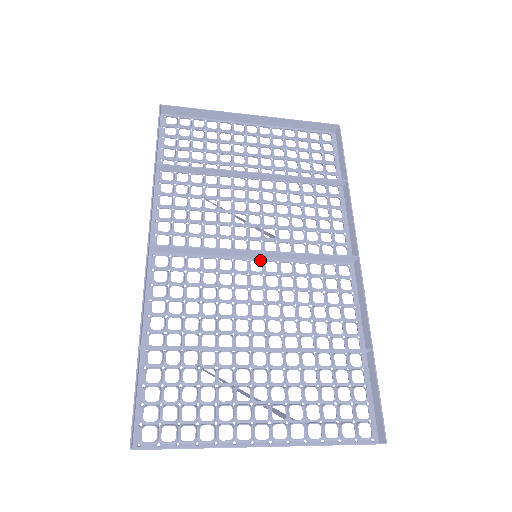
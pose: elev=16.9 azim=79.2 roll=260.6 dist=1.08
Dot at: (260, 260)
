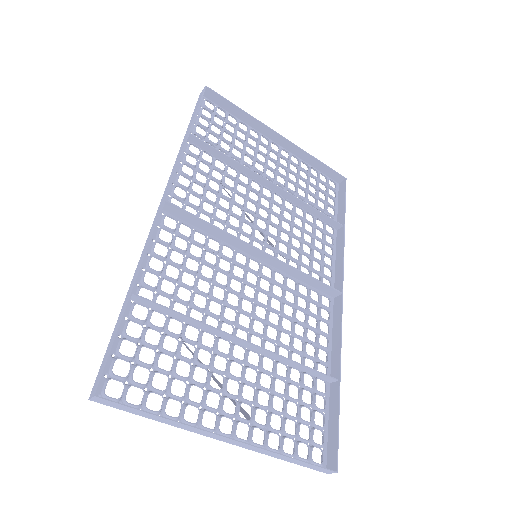
Dot at: (258, 261)
